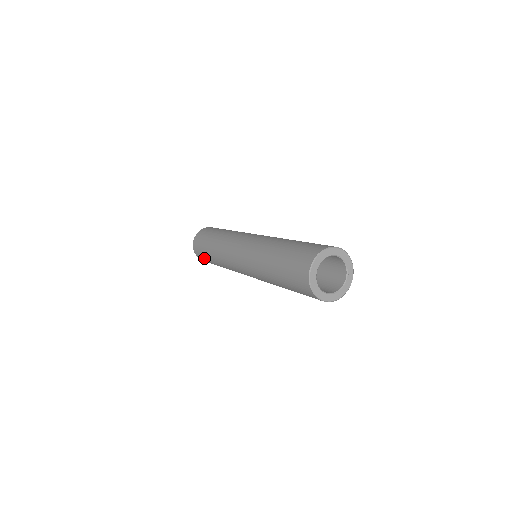
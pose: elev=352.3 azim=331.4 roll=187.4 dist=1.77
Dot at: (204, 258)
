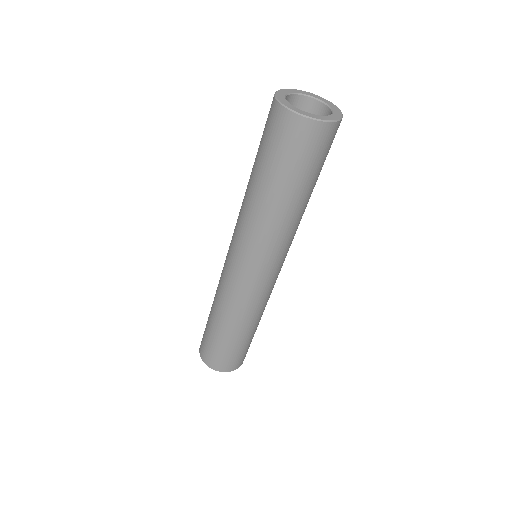
Dot at: (209, 345)
